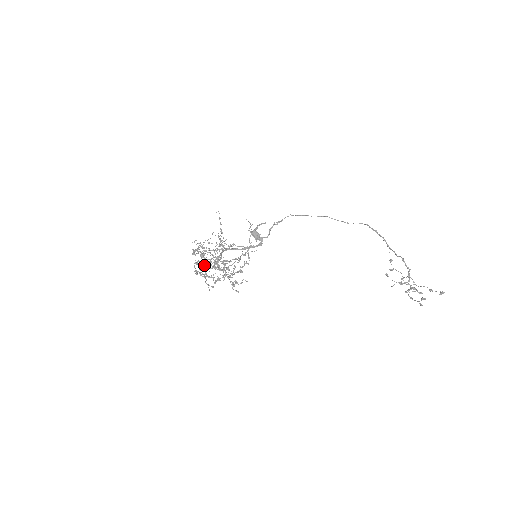
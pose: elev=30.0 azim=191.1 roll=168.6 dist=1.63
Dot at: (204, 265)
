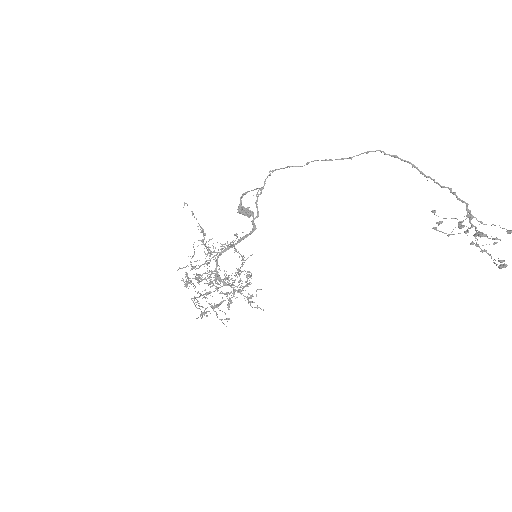
Dot at: occluded
